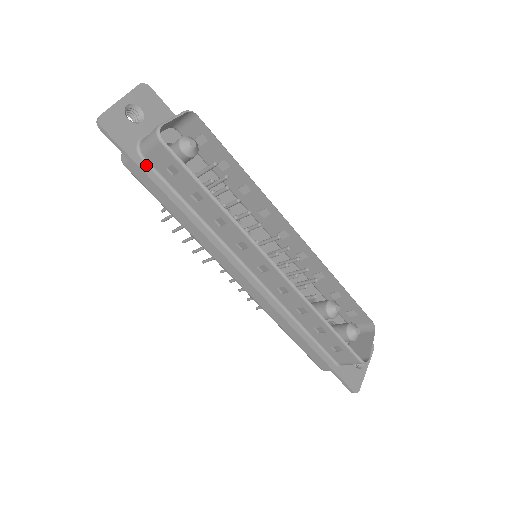
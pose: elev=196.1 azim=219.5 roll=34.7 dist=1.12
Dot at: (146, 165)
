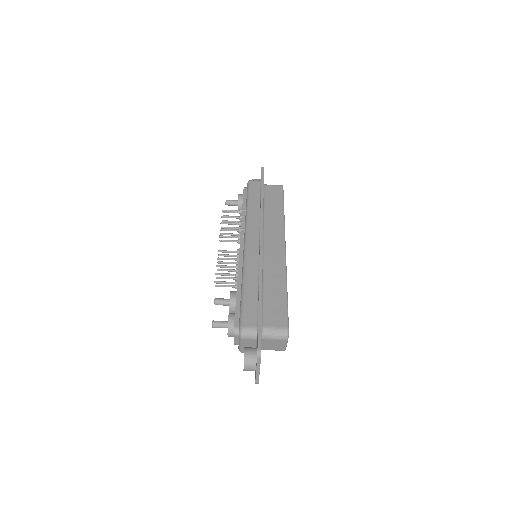
Dot at: occluded
